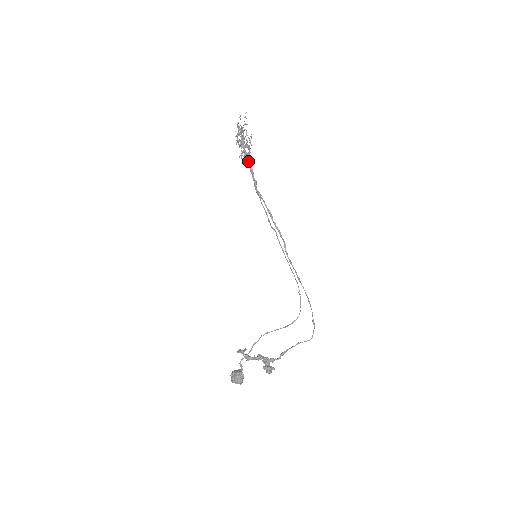
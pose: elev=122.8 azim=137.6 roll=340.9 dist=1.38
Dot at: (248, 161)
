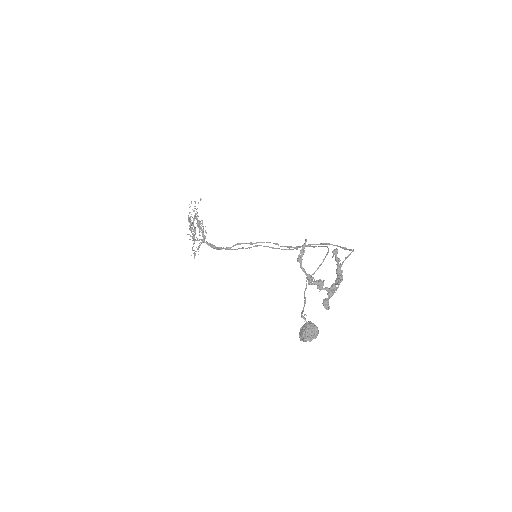
Dot at: (205, 242)
